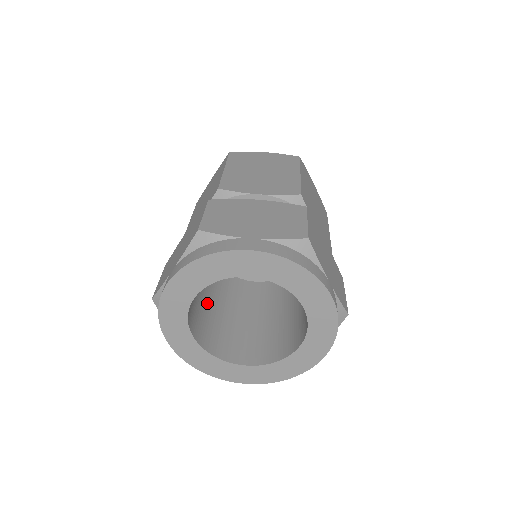
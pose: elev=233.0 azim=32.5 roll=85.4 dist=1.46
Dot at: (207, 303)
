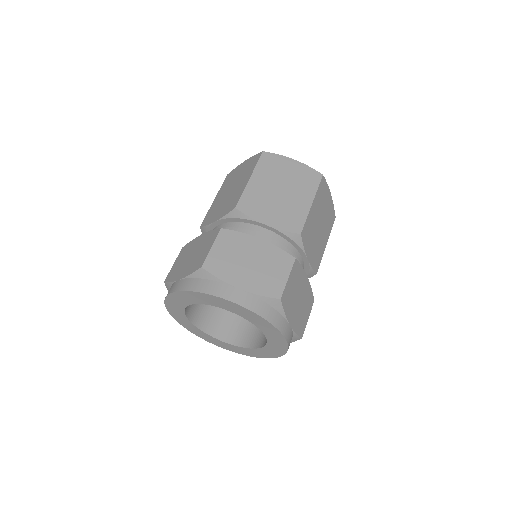
Dot at: occluded
